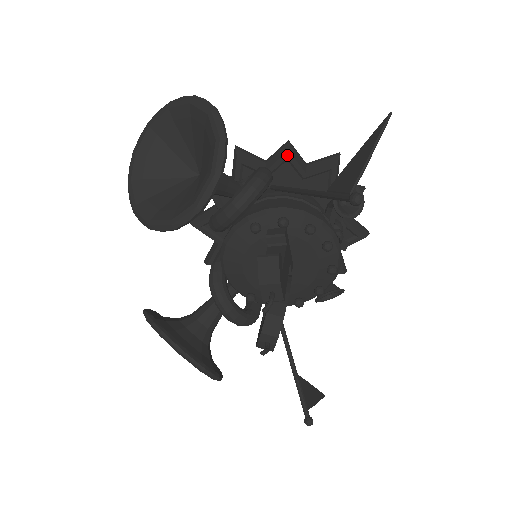
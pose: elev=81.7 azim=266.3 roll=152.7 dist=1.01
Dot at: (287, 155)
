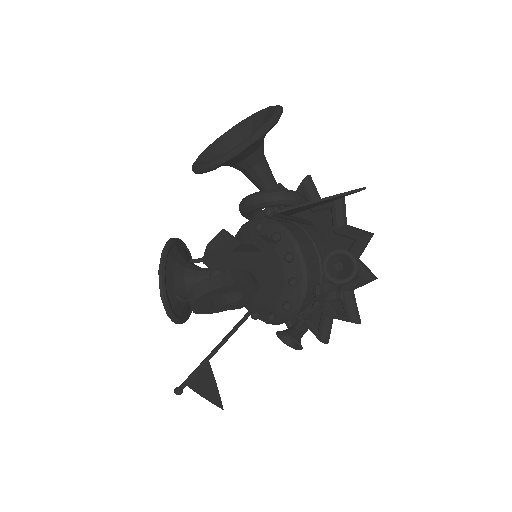
Dot at: (332, 204)
